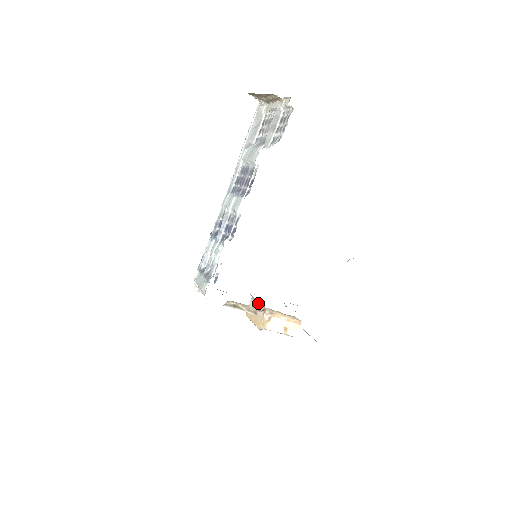
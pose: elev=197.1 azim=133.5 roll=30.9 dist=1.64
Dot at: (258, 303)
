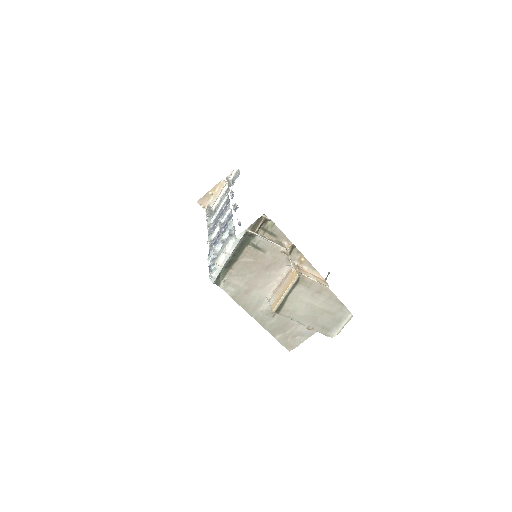
Dot at: (279, 284)
